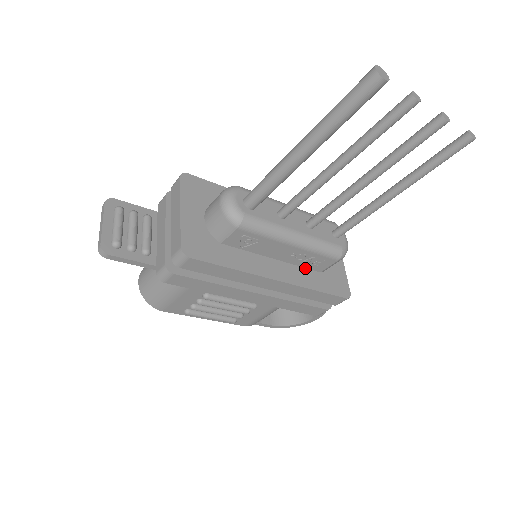
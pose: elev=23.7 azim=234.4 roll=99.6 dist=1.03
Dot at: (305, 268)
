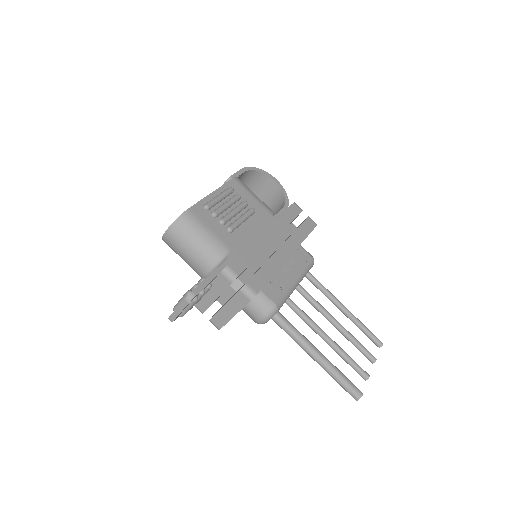
Dot at: occluded
